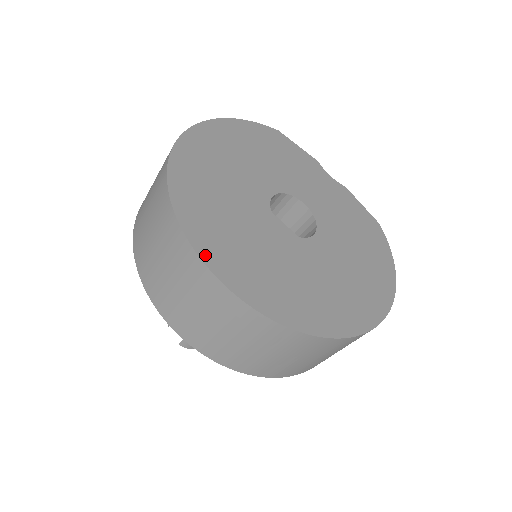
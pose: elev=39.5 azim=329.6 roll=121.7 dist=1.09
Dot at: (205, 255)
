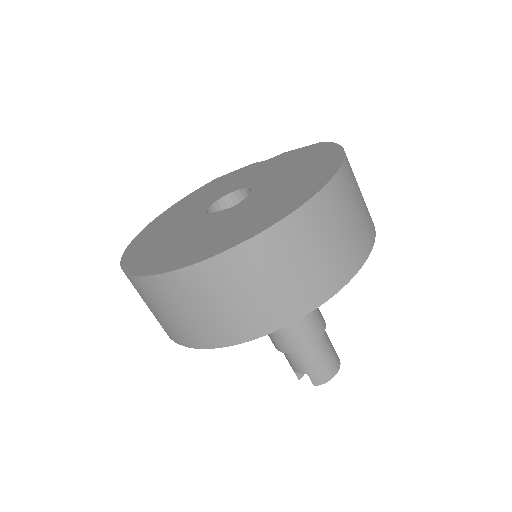
Dot at: (144, 272)
